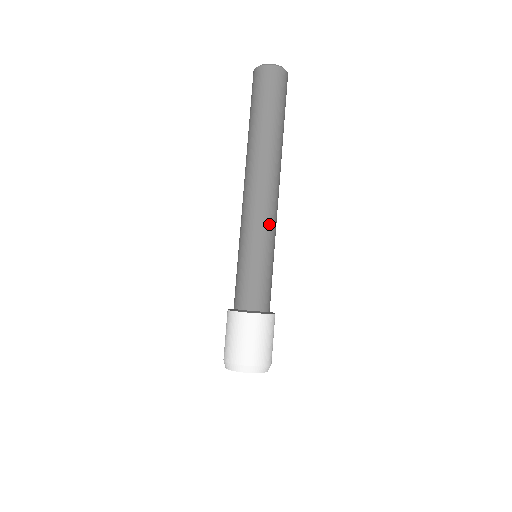
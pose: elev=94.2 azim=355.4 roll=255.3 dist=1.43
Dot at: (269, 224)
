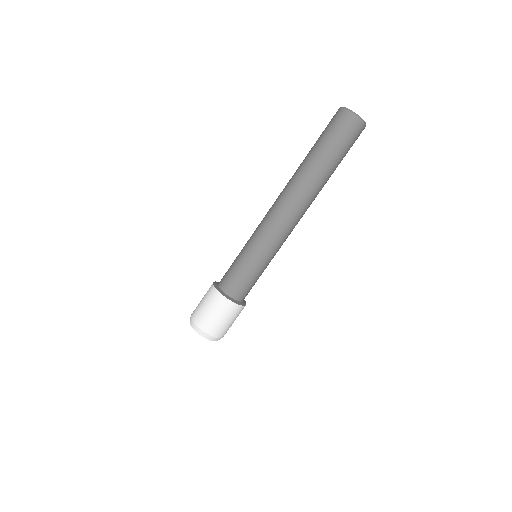
Dot at: (275, 239)
